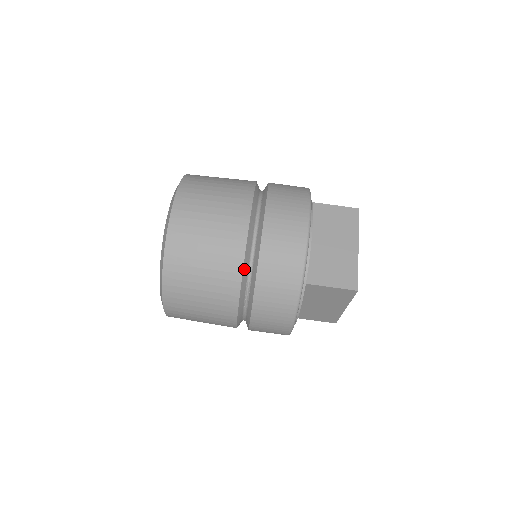
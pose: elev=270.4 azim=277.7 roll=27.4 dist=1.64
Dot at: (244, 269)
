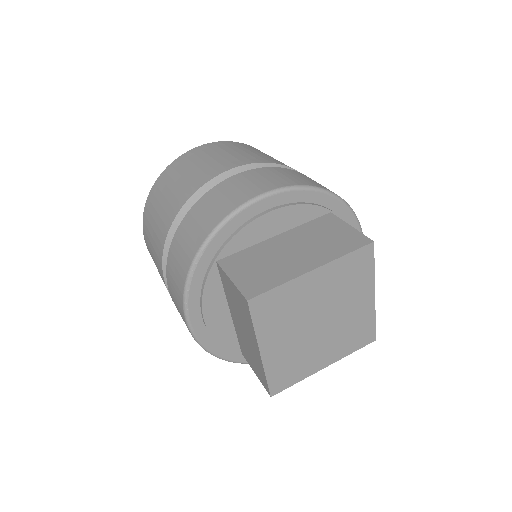
Dot at: (183, 211)
